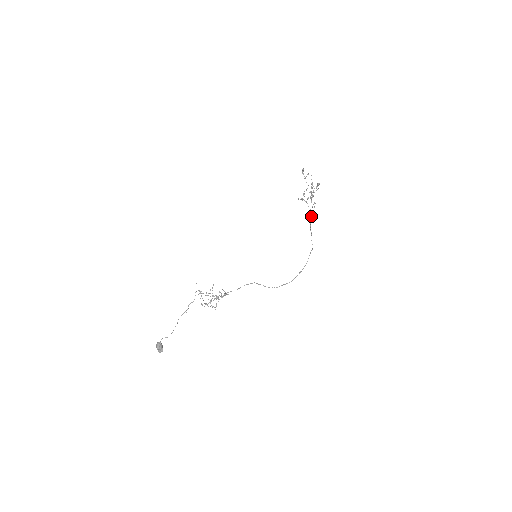
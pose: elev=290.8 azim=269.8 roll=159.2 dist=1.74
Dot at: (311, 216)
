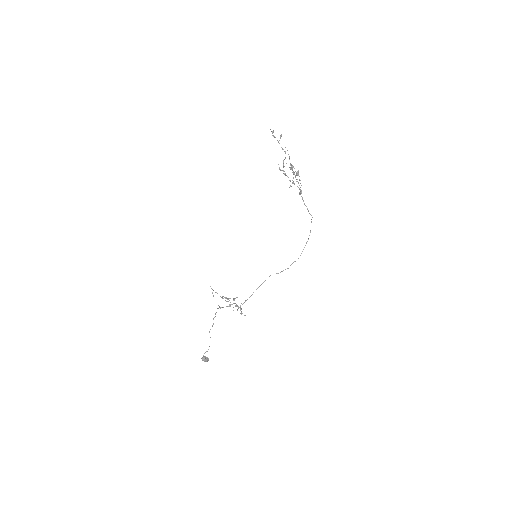
Dot at: (300, 194)
